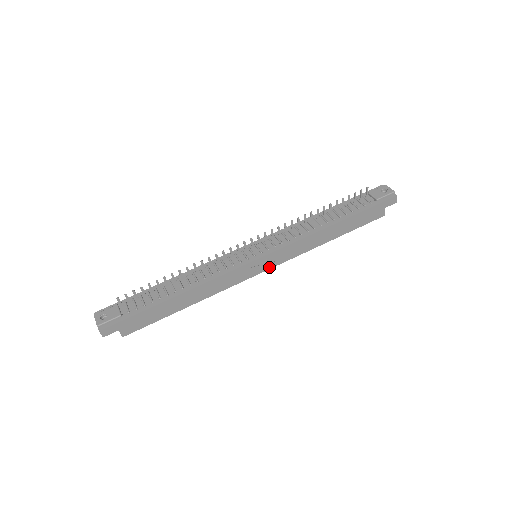
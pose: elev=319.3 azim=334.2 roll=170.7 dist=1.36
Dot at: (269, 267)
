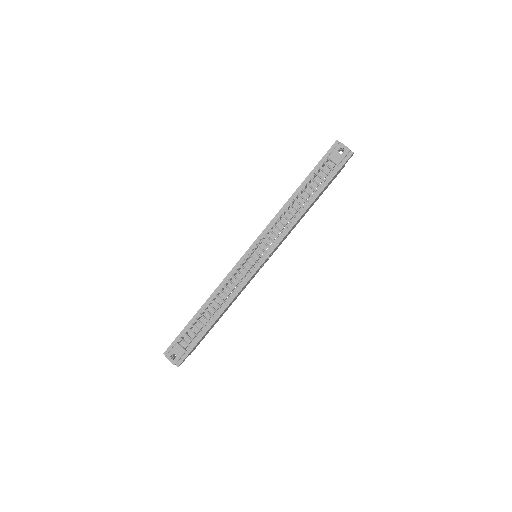
Dot at: occluded
